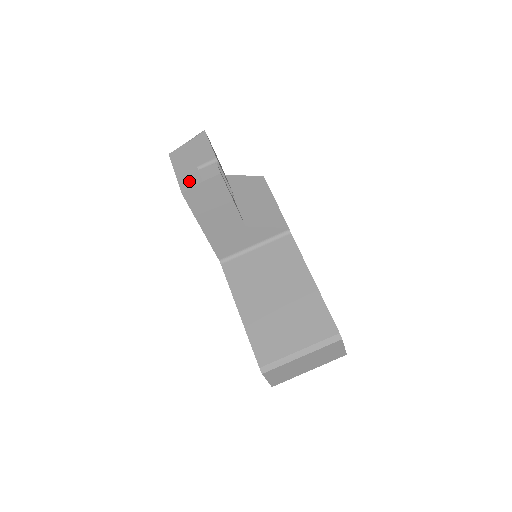
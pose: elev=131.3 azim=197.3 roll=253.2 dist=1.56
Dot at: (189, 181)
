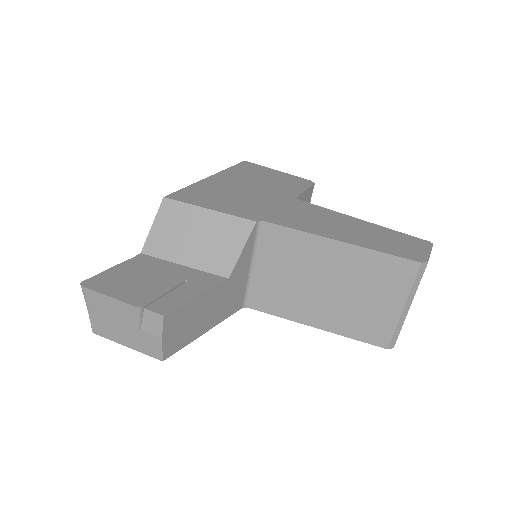
Dot at: (150, 346)
